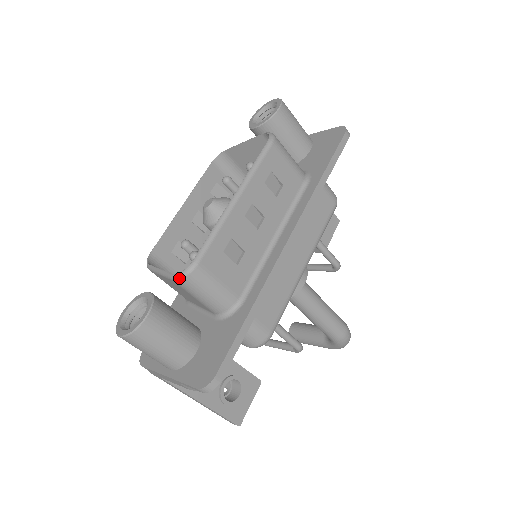
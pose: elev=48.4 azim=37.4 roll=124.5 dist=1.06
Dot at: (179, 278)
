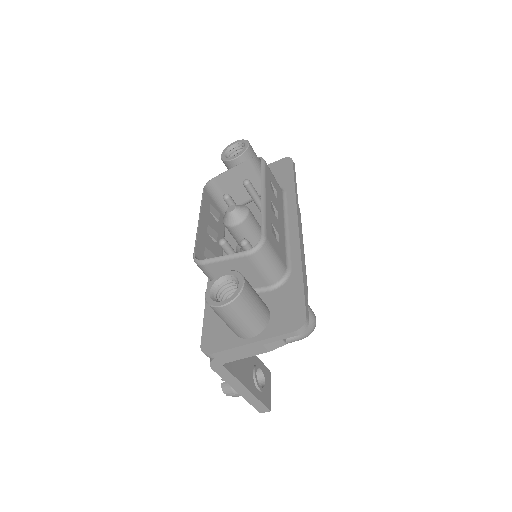
Dot at: (255, 251)
